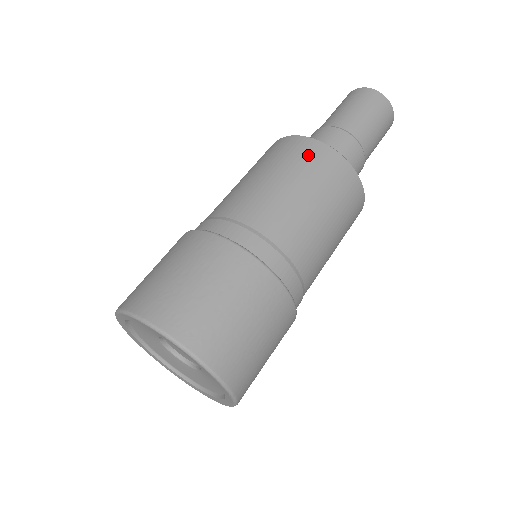
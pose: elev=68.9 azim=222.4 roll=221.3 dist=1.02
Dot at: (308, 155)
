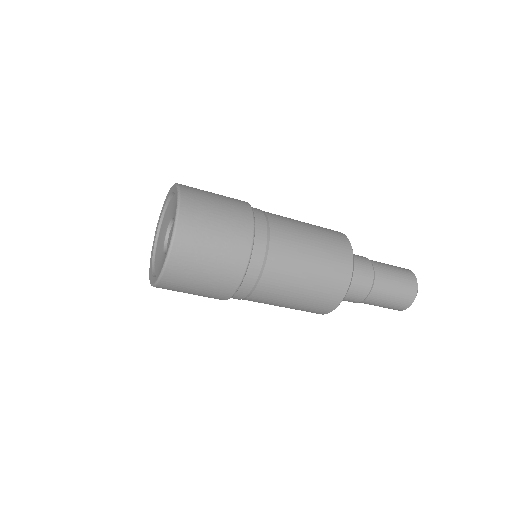
Dot at: (331, 230)
